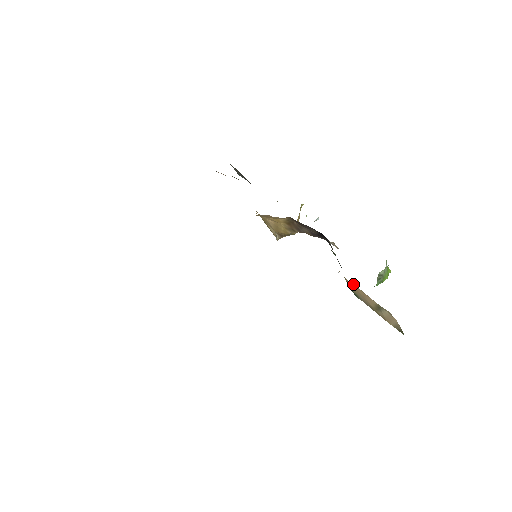
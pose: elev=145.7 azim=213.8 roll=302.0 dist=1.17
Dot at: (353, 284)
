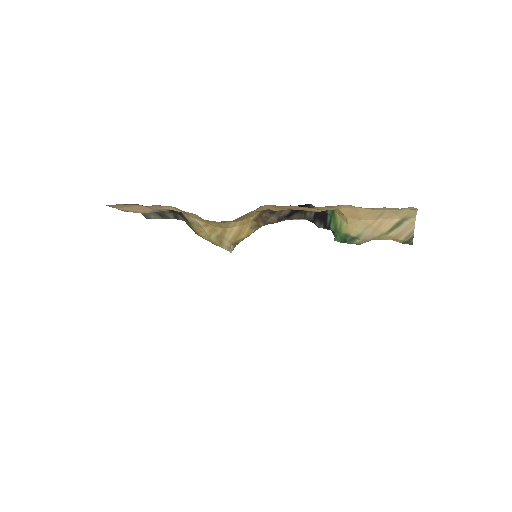
Dot at: (376, 215)
